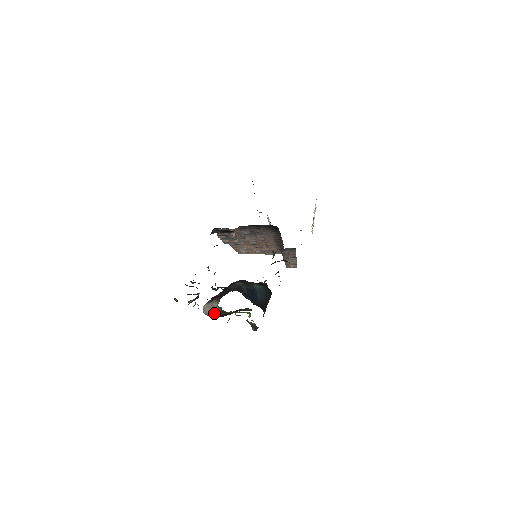
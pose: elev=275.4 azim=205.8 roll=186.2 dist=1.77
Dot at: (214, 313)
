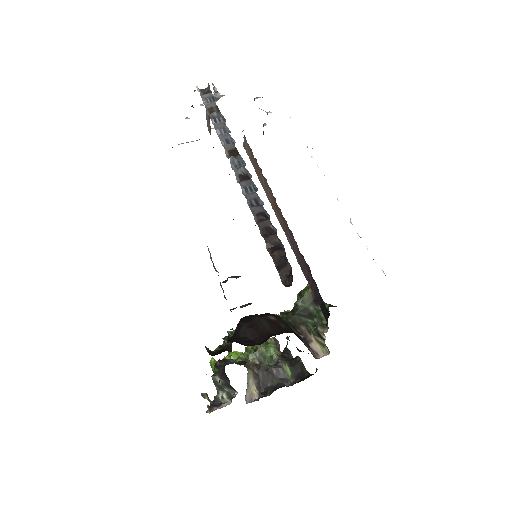
Dot at: (251, 388)
